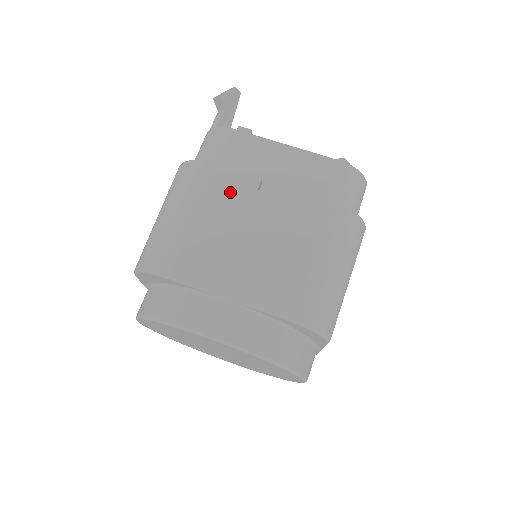
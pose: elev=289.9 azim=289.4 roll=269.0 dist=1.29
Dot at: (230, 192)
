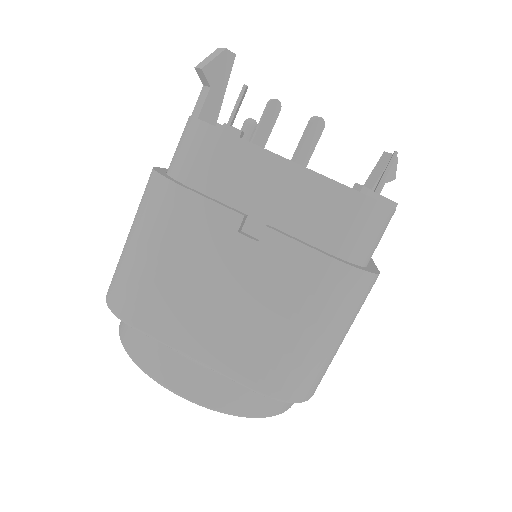
Dot at: (203, 232)
